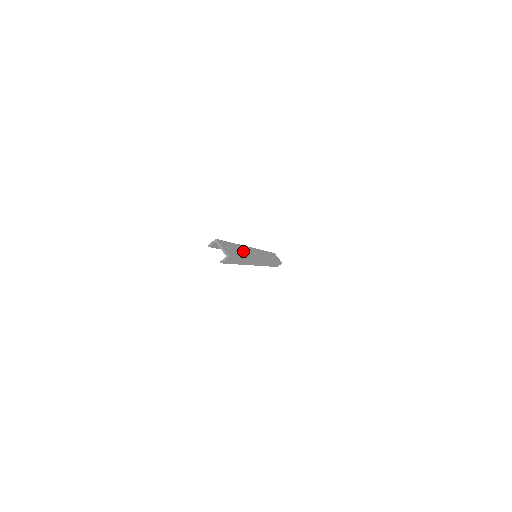
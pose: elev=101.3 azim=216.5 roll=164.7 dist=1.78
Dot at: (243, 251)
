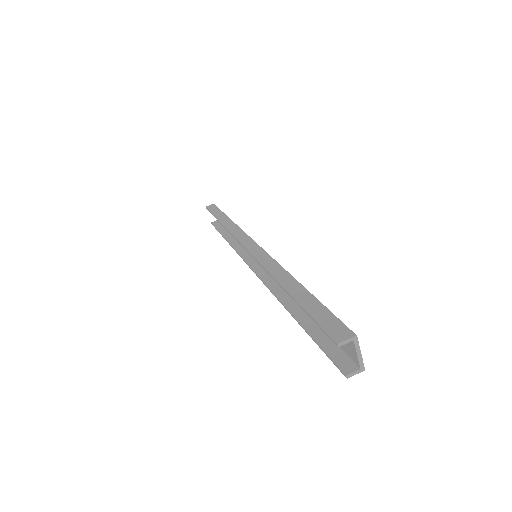
Dot at: occluded
